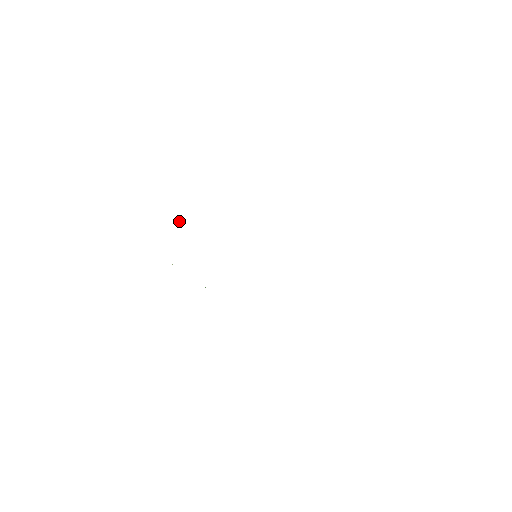
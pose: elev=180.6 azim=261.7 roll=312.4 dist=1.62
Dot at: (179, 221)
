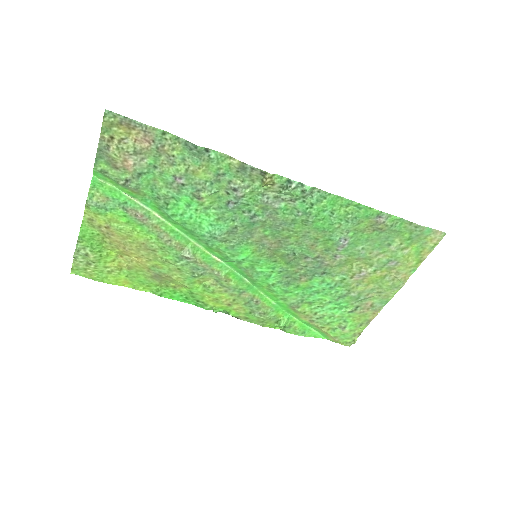
Dot at: (114, 267)
